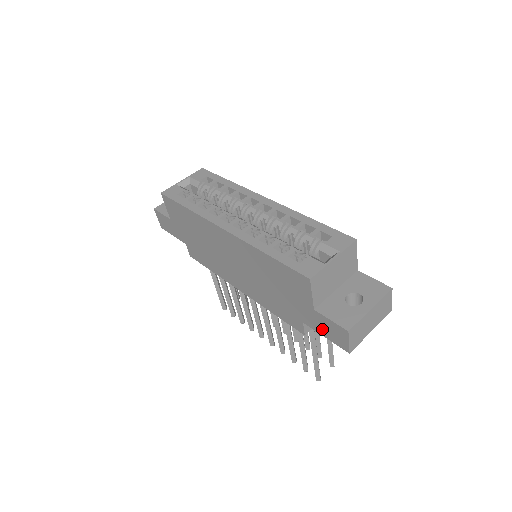
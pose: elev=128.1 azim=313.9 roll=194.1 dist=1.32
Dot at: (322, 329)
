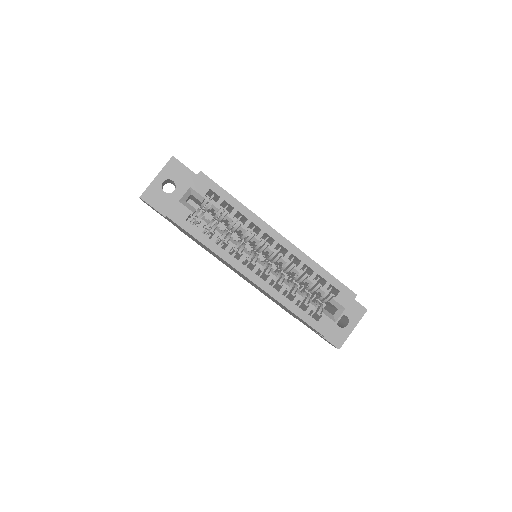
Dot at: occluded
